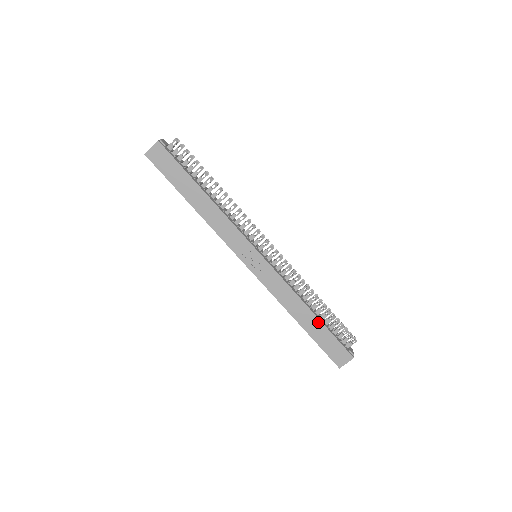
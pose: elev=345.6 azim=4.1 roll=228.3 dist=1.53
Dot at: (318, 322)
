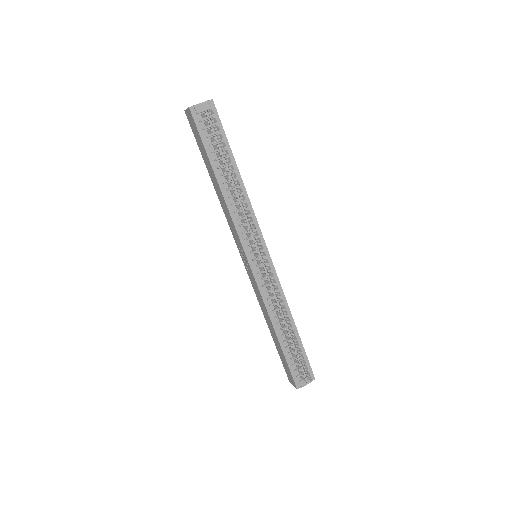
Dot at: (279, 344)
